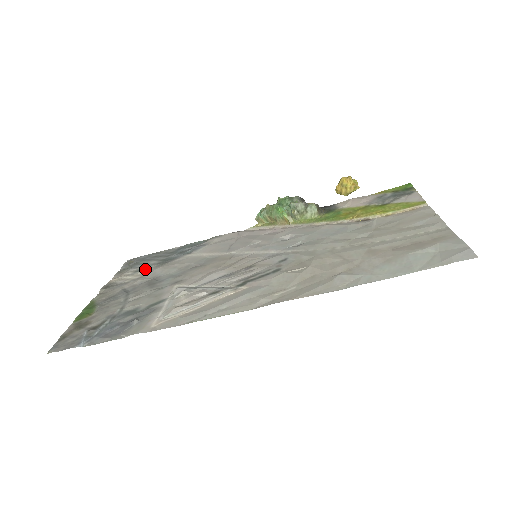
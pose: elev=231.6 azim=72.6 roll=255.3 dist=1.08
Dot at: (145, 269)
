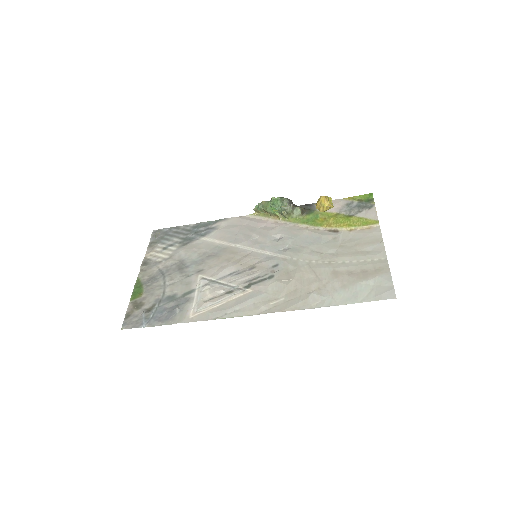
Dot at: (171, 248)
